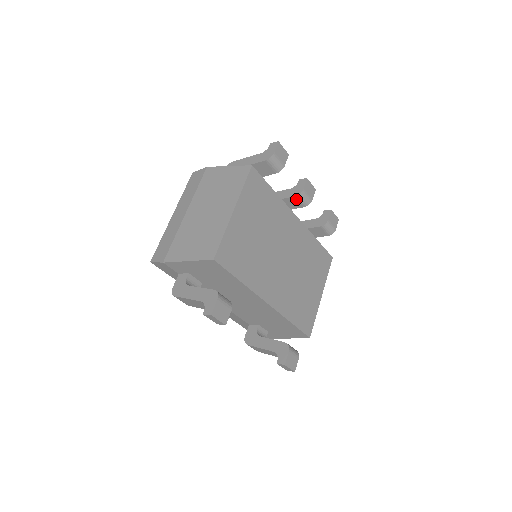
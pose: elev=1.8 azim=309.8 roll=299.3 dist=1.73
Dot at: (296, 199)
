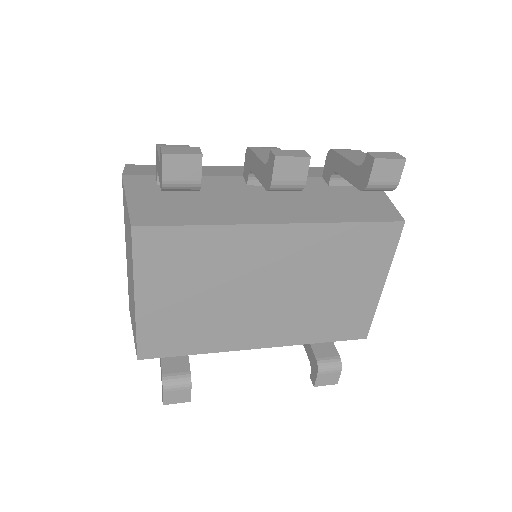
Dot at: occluded
